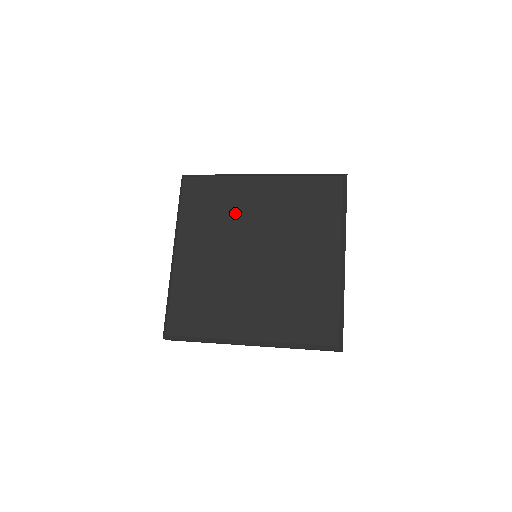
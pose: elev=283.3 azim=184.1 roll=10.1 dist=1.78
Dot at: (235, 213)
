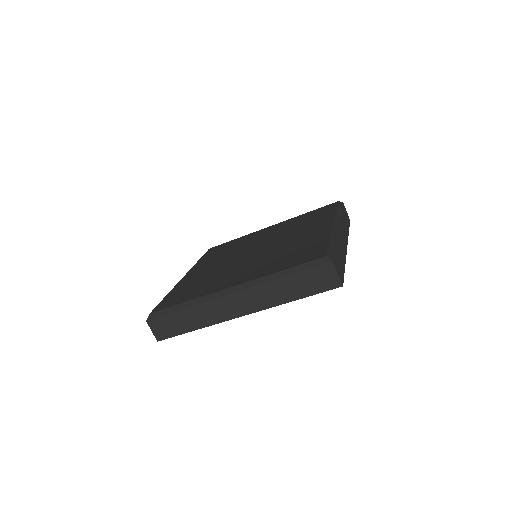
Dot at: (243, 244)
